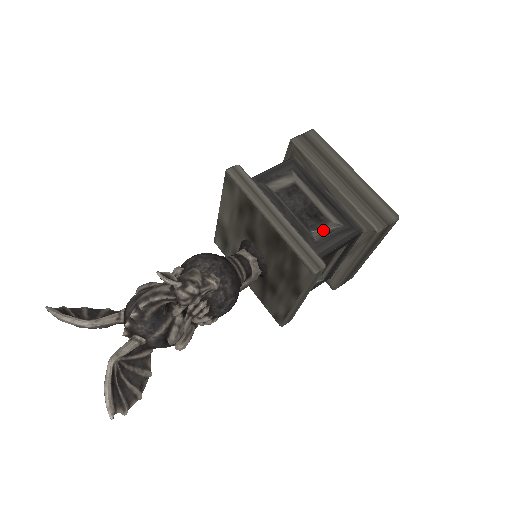
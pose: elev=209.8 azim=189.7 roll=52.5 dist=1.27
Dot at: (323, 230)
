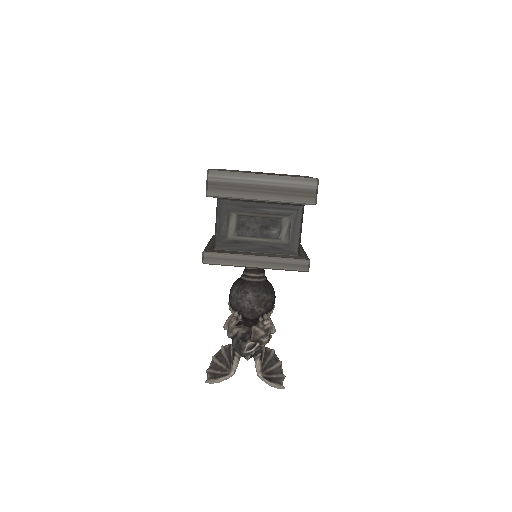
Dot at: (284, 231)
